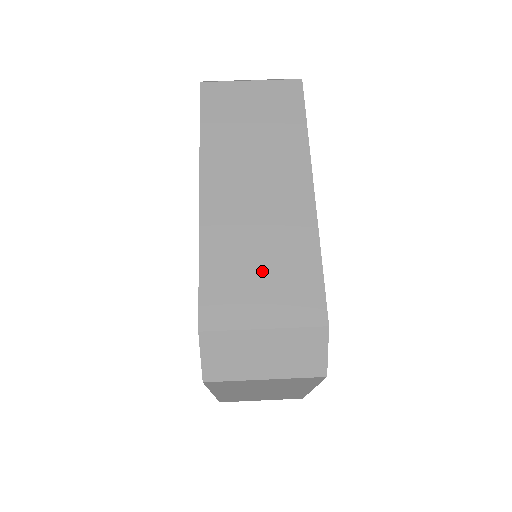
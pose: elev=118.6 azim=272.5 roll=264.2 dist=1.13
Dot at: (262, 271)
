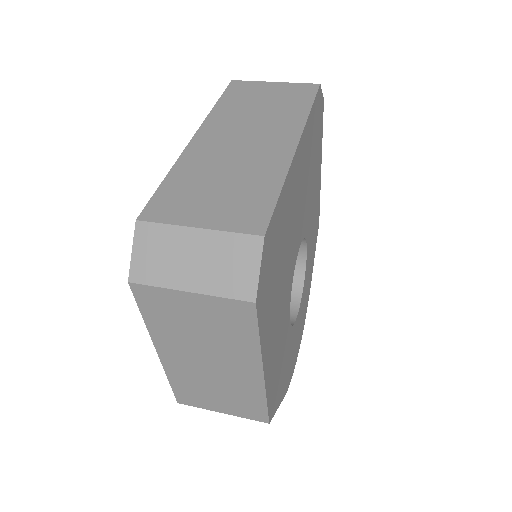
Dot at: (219, 189)
